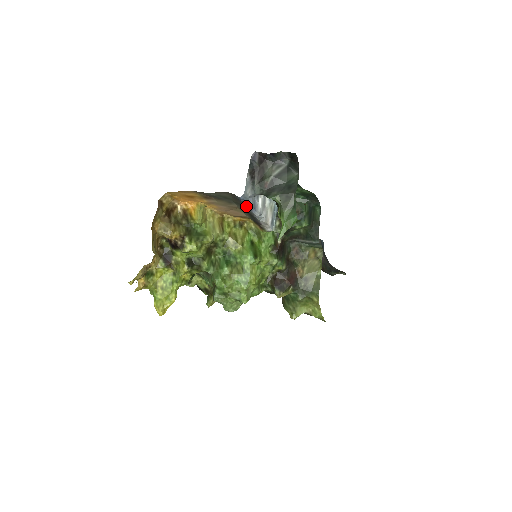
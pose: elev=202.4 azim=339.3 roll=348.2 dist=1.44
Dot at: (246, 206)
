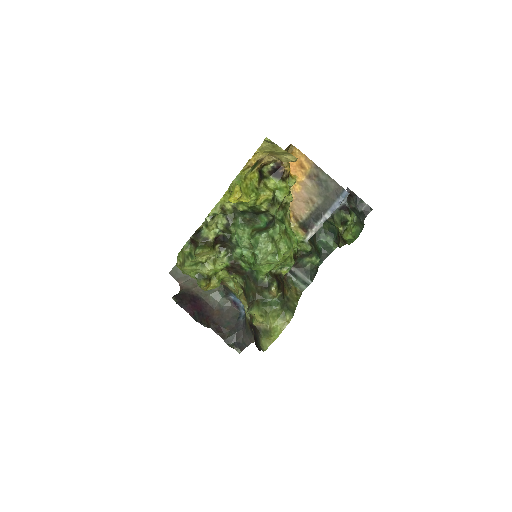
Dot at: (332, 204)
